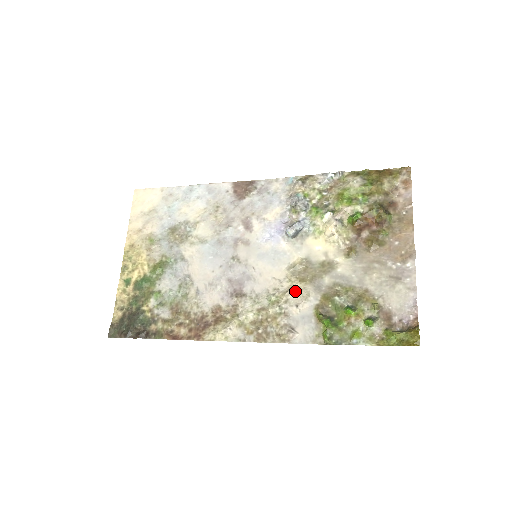
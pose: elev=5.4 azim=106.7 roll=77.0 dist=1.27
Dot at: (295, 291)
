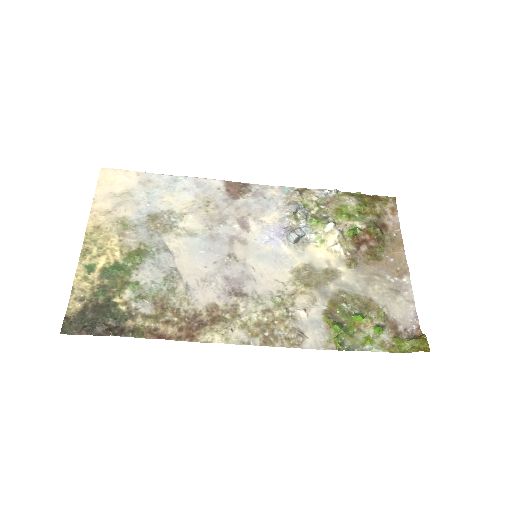
Dot at: (301, 295)
